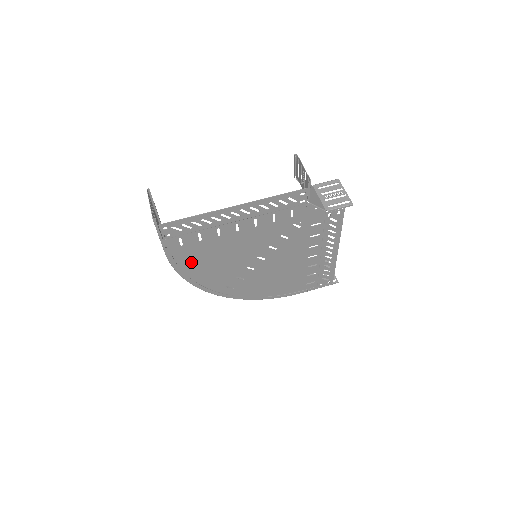
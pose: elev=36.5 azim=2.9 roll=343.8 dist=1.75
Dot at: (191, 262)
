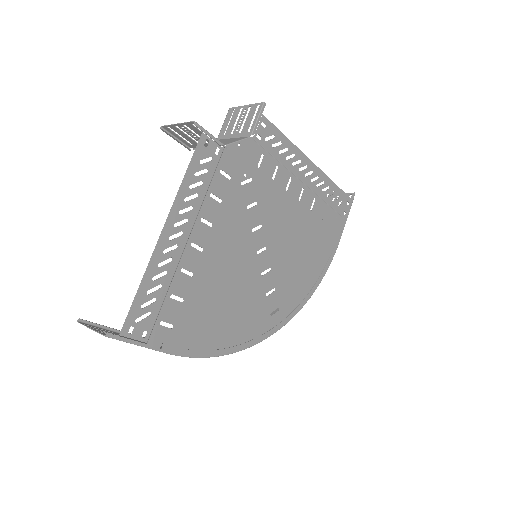
Dot at: (206, 332)
